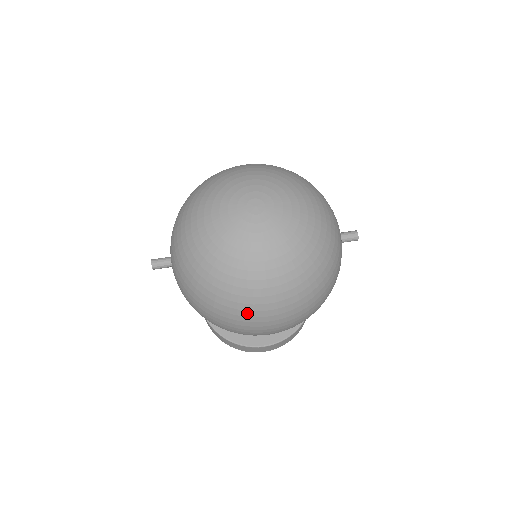
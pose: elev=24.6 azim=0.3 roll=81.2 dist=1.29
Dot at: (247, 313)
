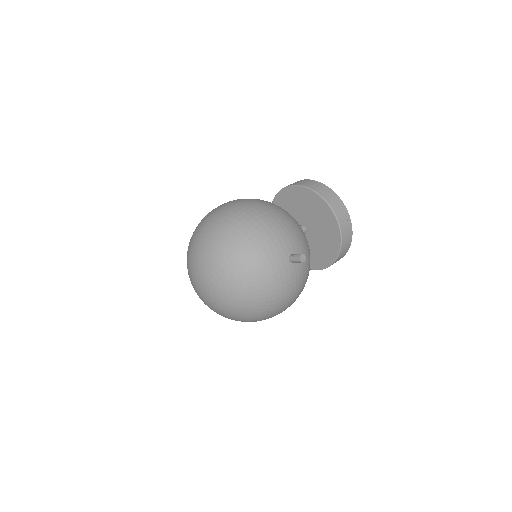
Dot at: occluded
